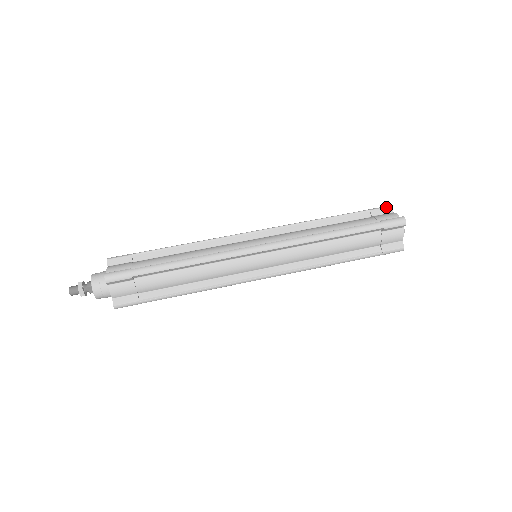
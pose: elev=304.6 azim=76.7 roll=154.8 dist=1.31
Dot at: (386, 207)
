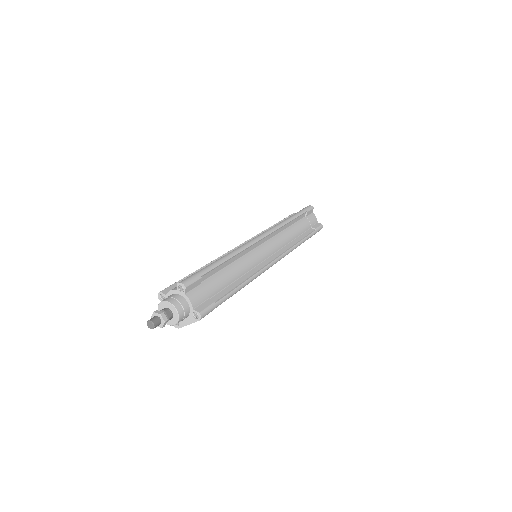
Dot at: (292, 214)
